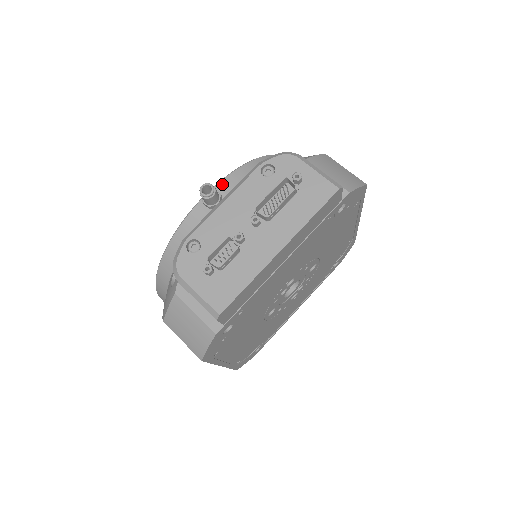
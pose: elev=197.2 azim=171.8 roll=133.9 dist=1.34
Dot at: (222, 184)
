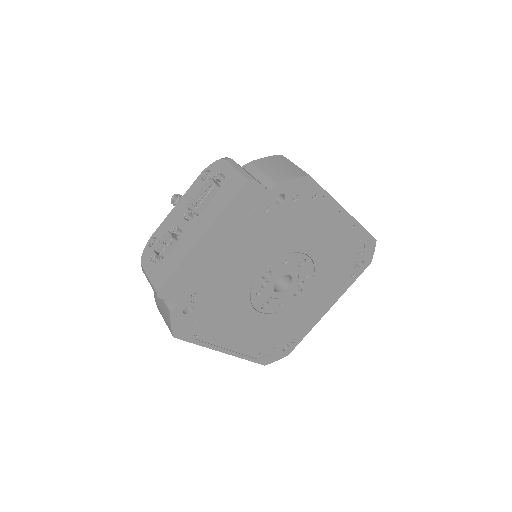
Dot at: occluded
